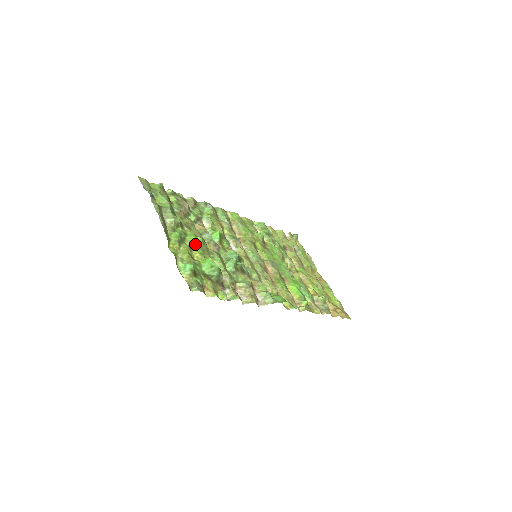
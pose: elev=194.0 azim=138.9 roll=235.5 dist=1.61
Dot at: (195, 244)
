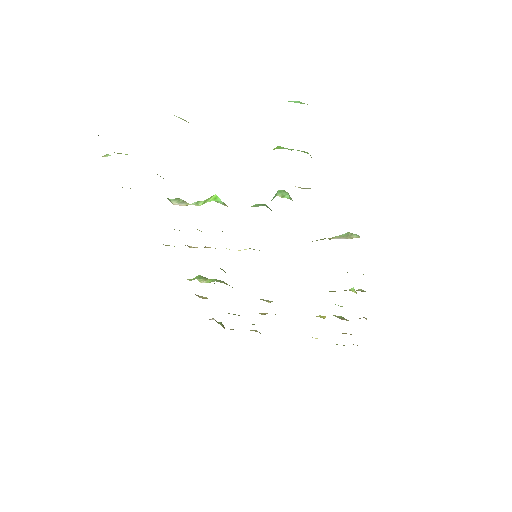
Dot at: occluded
